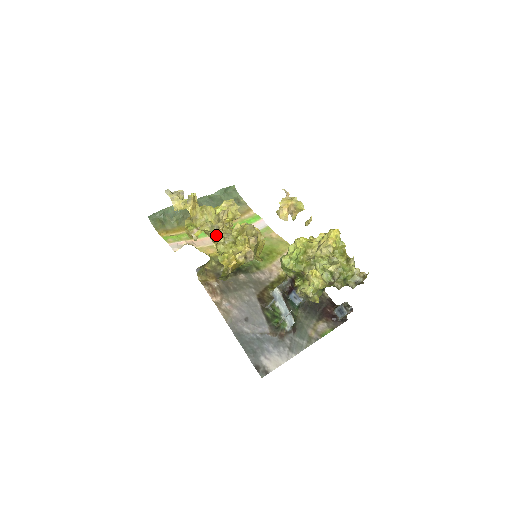
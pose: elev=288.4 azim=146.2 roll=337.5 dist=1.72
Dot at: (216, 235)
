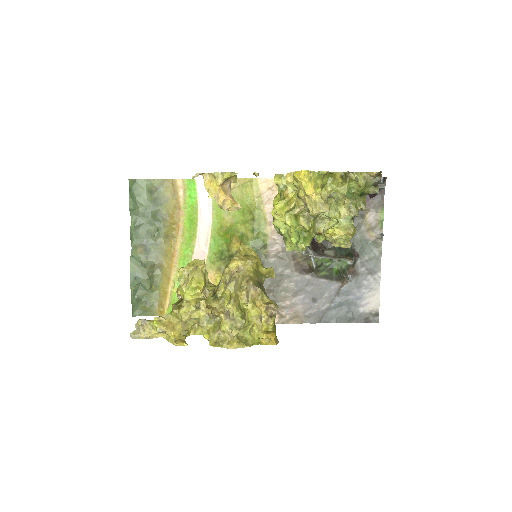
Dot at: (225, 332)
